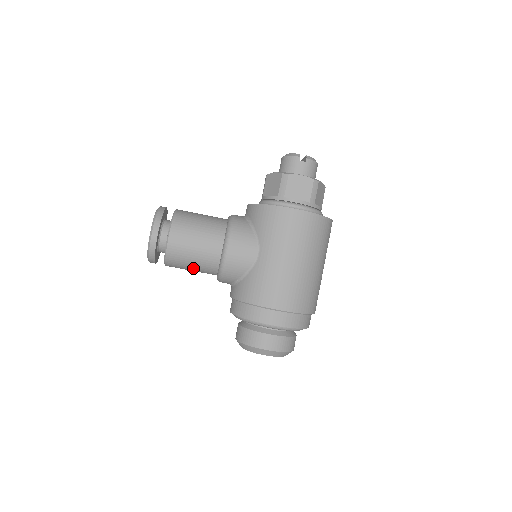
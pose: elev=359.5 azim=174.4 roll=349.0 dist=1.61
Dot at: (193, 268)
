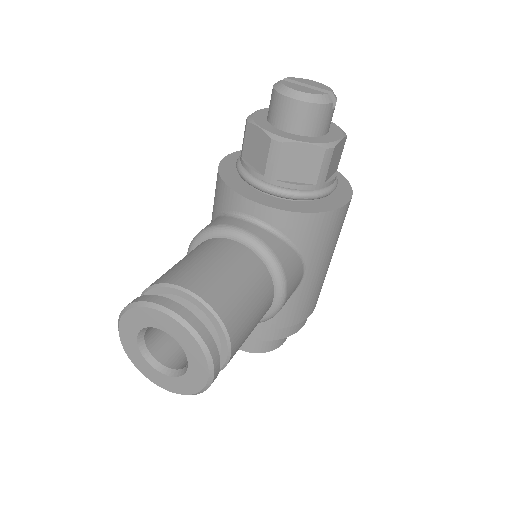
Dot at: occluded
